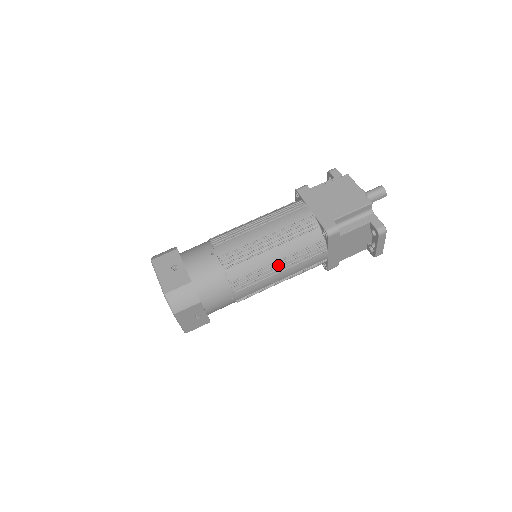
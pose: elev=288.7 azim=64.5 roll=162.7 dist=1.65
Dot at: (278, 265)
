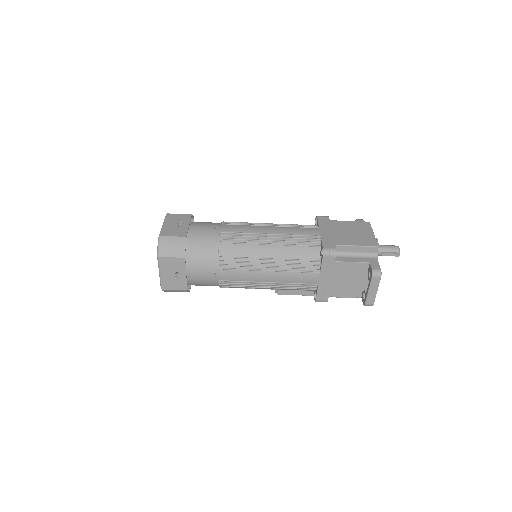
Dot at: (268, 262)
